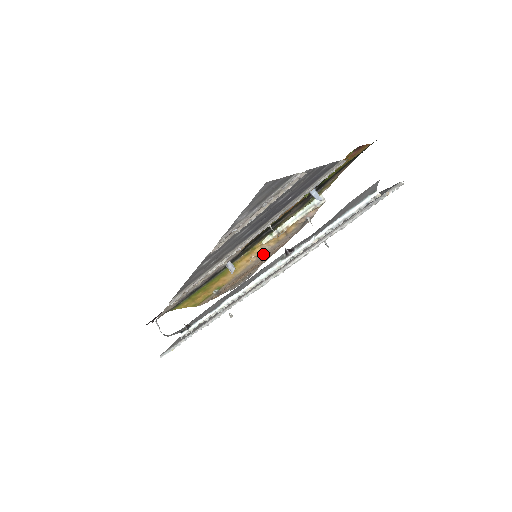
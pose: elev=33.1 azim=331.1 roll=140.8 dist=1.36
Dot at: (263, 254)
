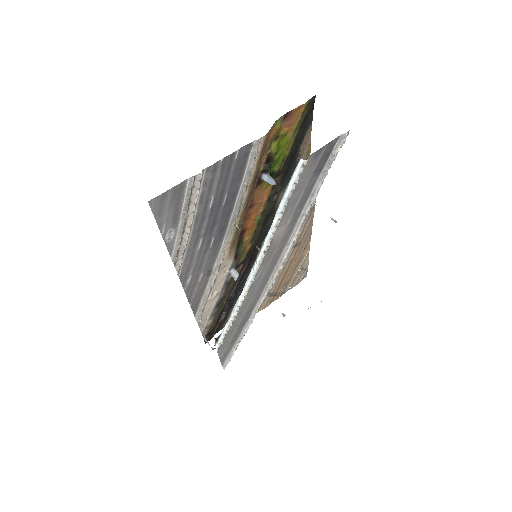
Dot at: occluded
